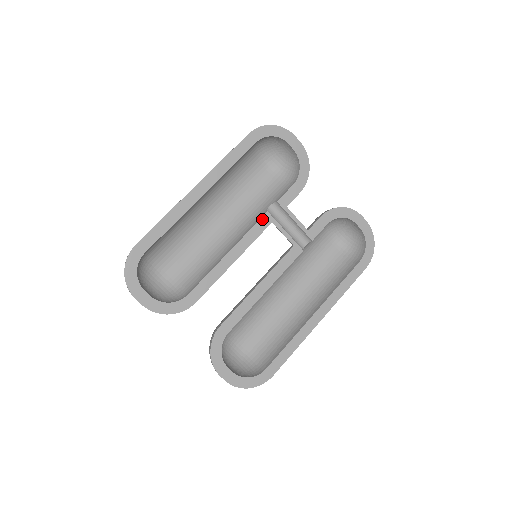
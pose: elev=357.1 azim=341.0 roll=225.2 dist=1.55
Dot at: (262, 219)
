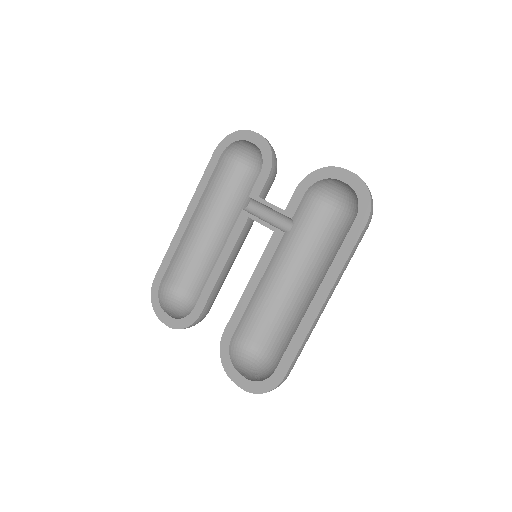
Dot at: (239, 218)
